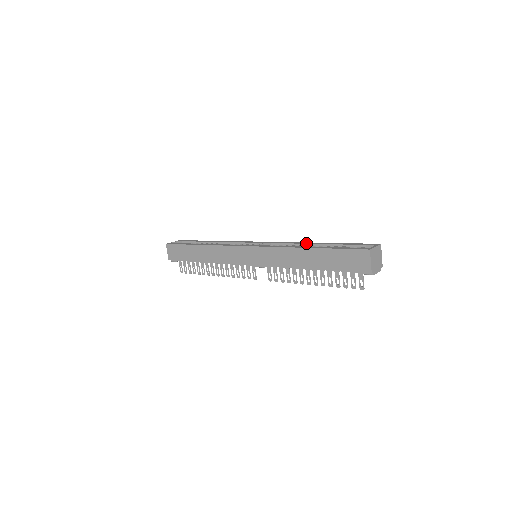
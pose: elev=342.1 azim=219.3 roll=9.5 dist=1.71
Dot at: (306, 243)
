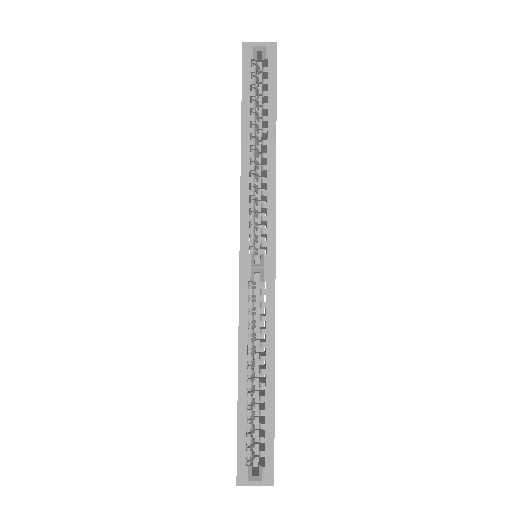
Dot at: (267, 355)
